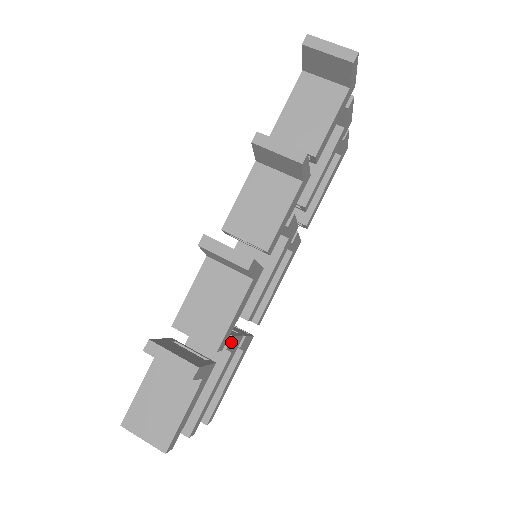
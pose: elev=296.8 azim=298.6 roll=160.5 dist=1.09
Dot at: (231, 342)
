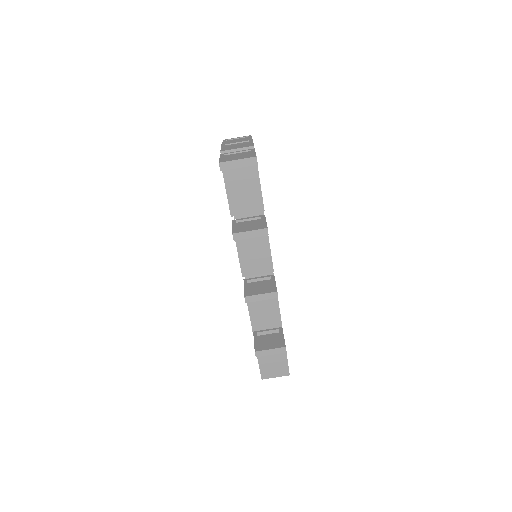
Dot at: occluded
